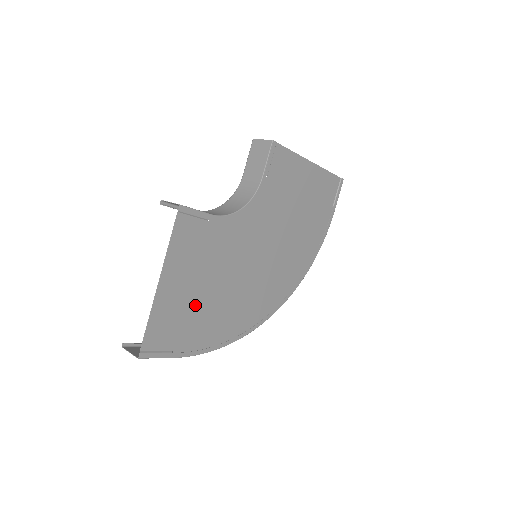
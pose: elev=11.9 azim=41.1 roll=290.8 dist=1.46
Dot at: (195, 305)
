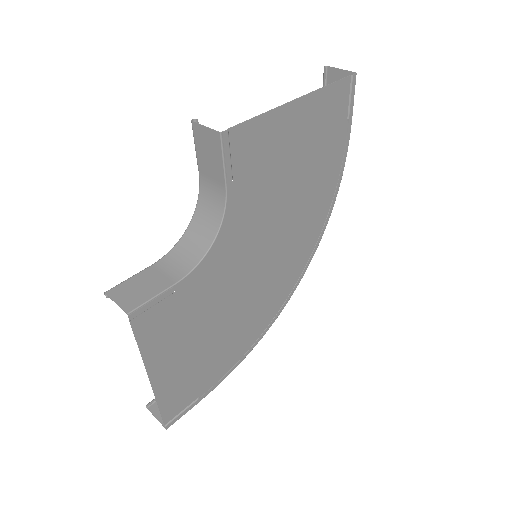
Dot at: (203, 355)
